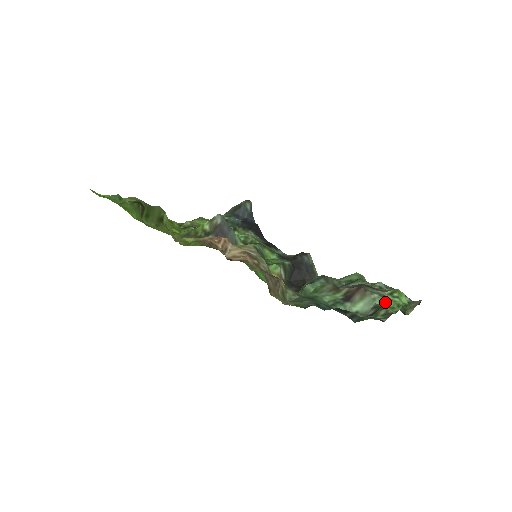
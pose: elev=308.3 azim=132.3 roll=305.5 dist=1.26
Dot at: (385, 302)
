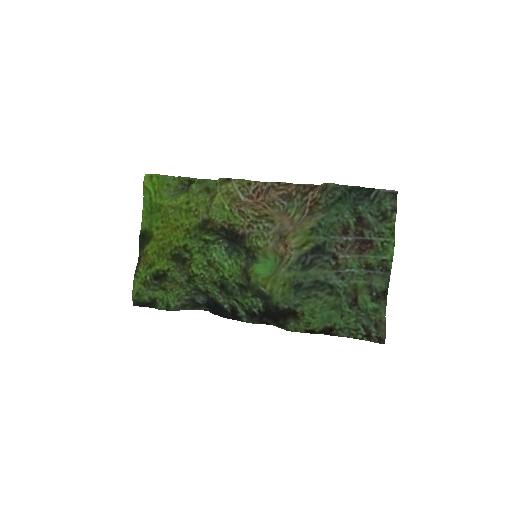
Dot at: (384, 229)
